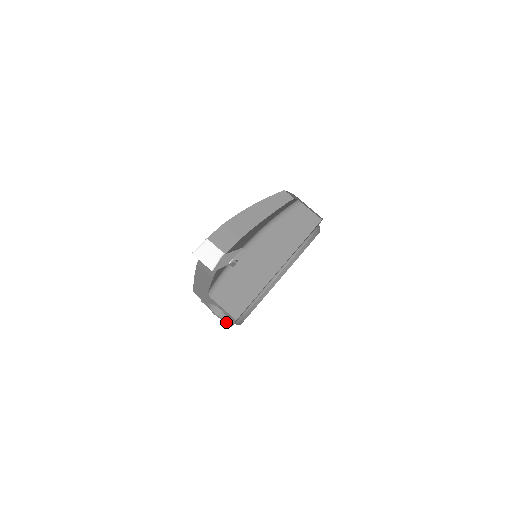
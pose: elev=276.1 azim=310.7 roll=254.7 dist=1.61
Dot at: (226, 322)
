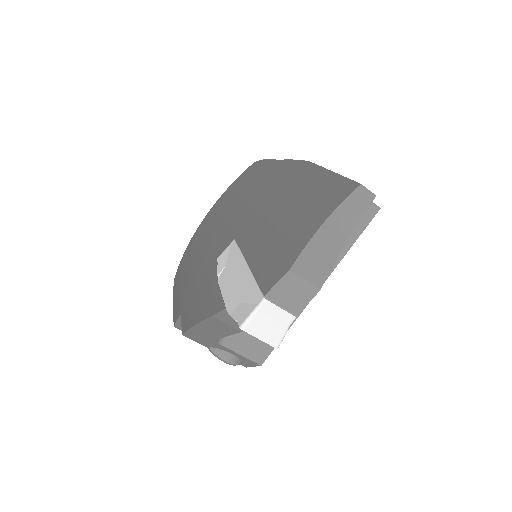
Dot at: occluded
